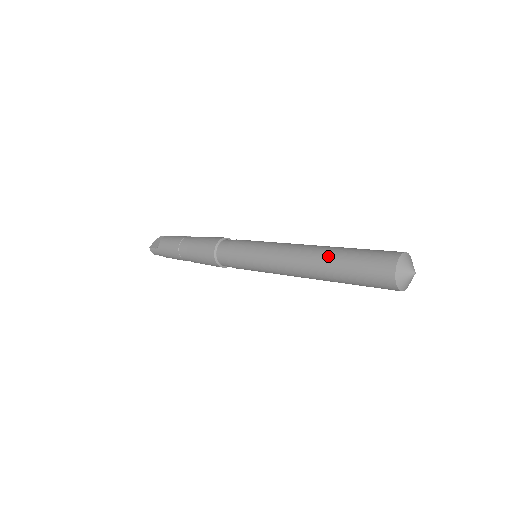
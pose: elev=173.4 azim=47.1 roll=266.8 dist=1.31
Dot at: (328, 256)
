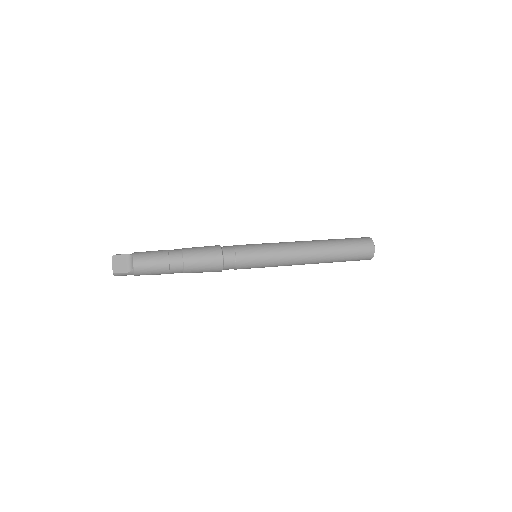
Dot at: (331, 252)
